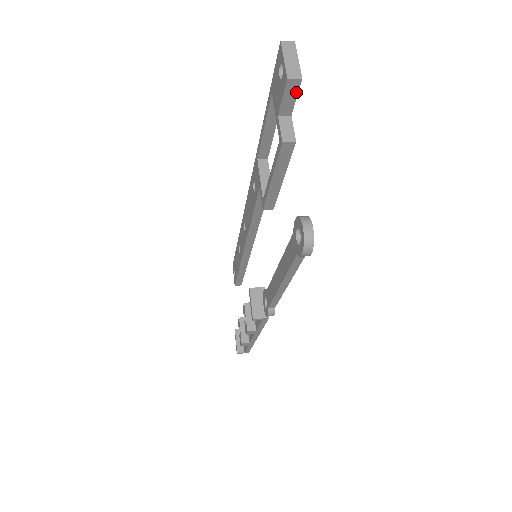
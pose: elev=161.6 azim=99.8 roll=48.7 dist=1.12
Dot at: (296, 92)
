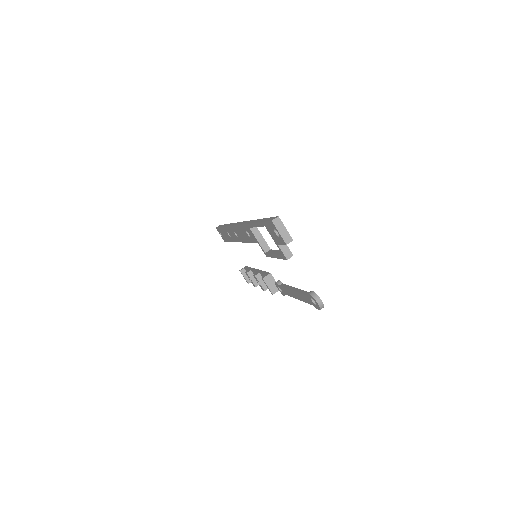
Dot at: occluded
